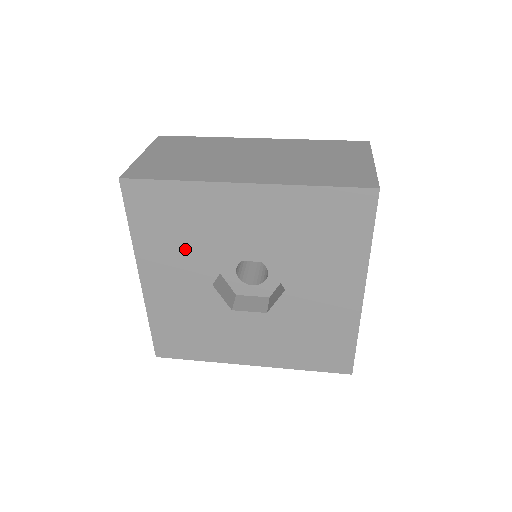
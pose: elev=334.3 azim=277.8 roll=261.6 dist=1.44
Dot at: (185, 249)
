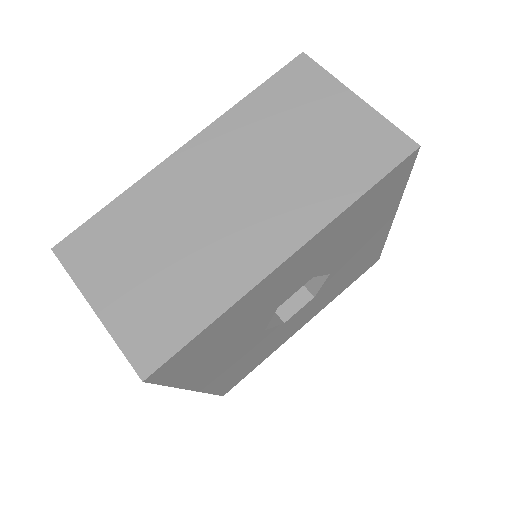
Dot at: (234, 341)
